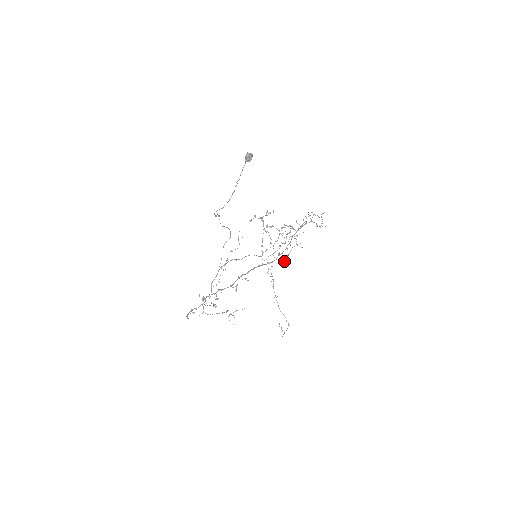
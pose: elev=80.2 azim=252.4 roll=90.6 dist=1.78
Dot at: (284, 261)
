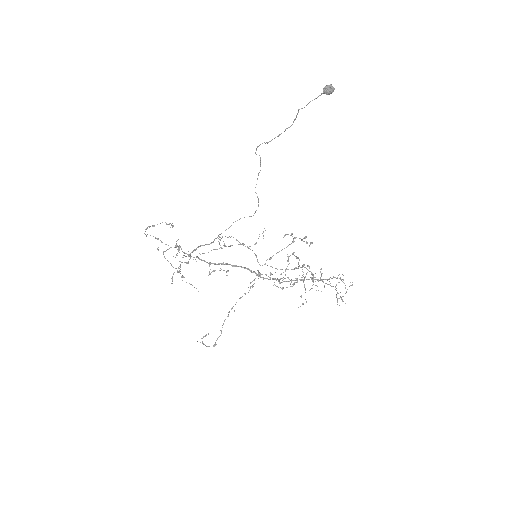
Dot at: occluded
